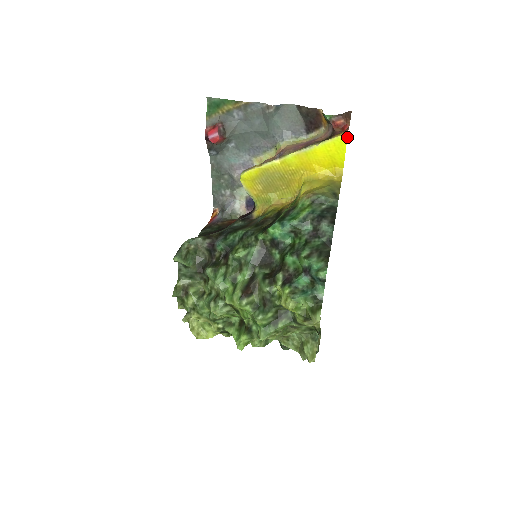
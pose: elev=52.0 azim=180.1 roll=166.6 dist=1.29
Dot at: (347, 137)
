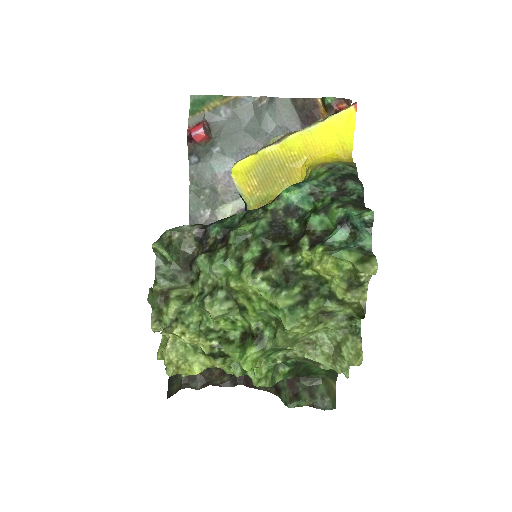
Dot at: (356, 109)
